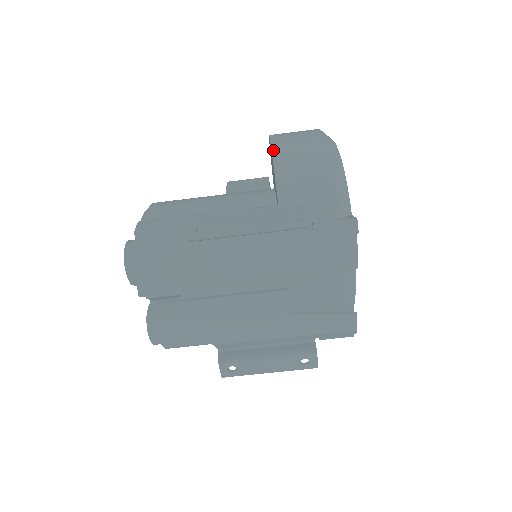
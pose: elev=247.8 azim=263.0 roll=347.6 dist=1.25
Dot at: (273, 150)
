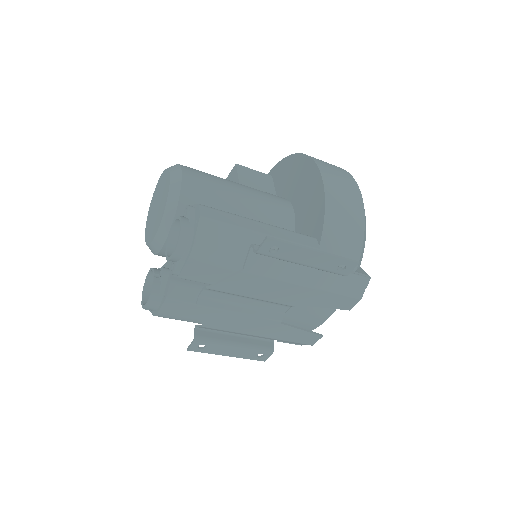
Dot at: (325, 185)
